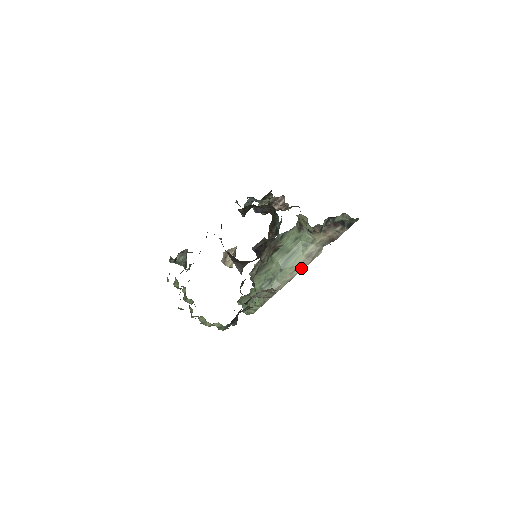
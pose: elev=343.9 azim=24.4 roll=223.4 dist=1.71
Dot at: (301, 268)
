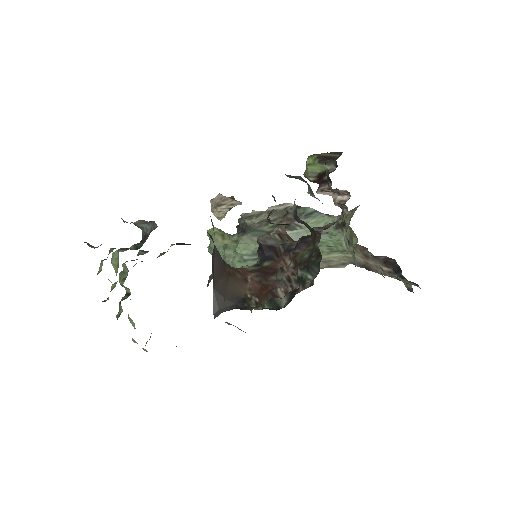
Dot at: occluded
